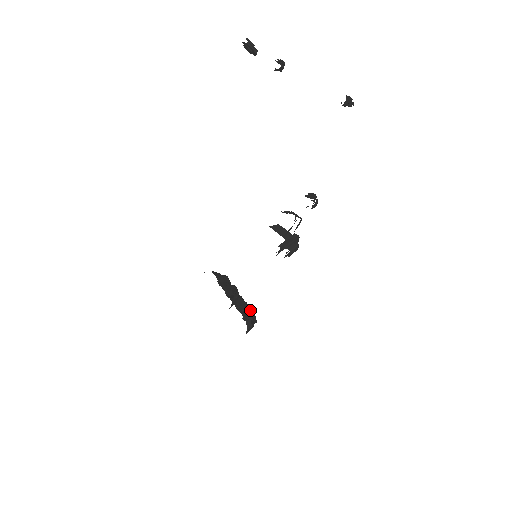
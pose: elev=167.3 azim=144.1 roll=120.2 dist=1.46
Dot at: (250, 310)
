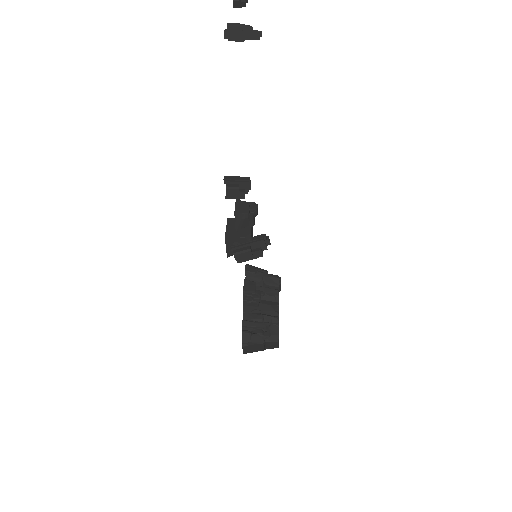
Dot at: (269, 323)
